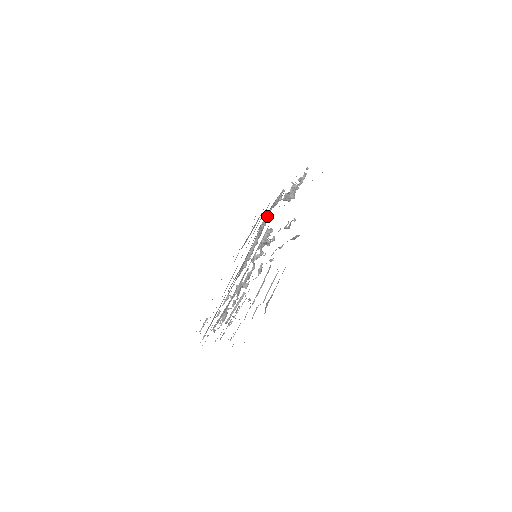
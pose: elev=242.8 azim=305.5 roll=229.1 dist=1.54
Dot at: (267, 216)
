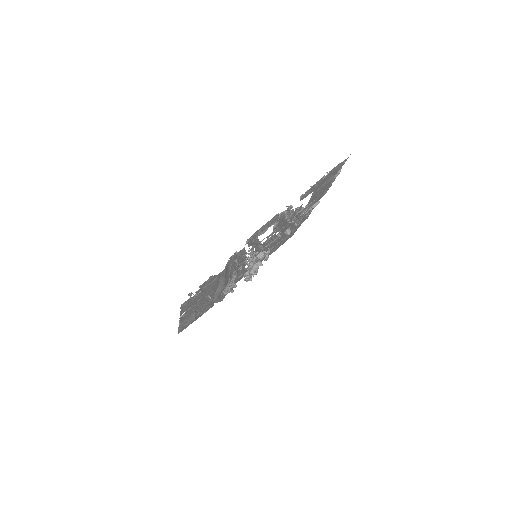
Dot at: occluded
